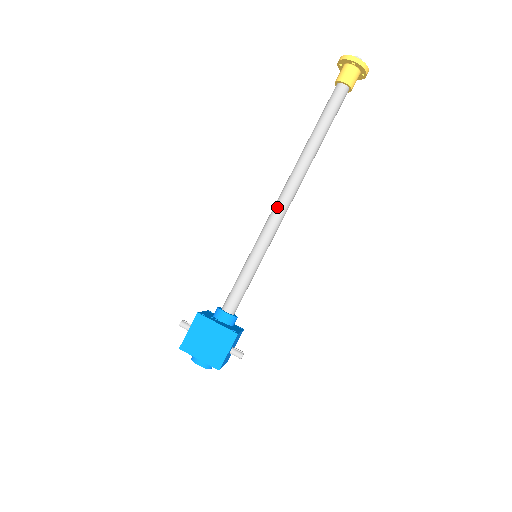
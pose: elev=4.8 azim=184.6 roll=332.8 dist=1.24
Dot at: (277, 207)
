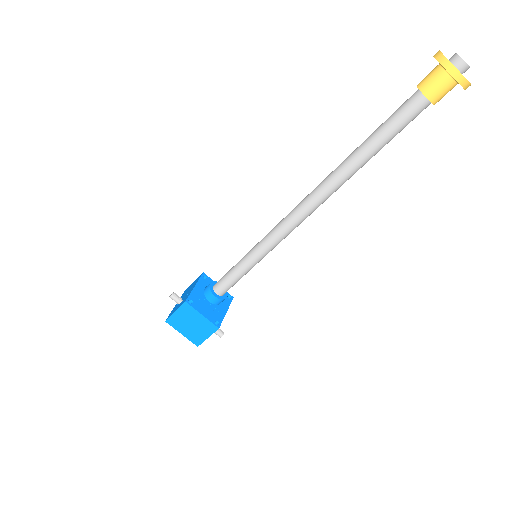
Dot at: (290, 220)
